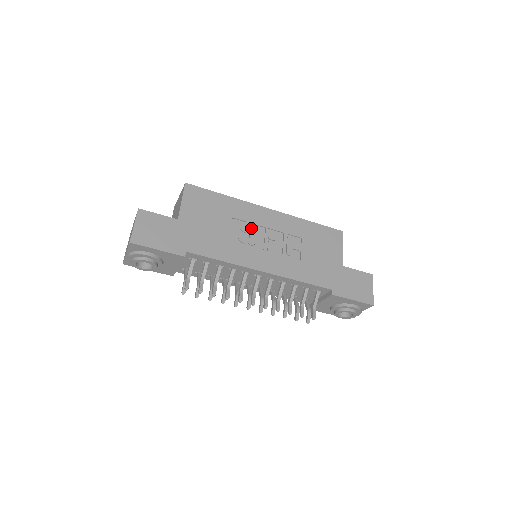
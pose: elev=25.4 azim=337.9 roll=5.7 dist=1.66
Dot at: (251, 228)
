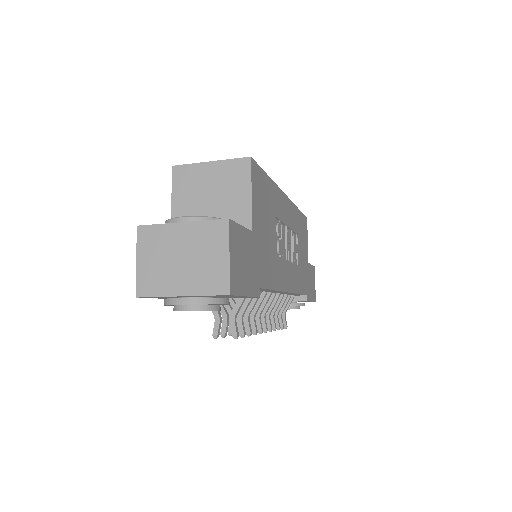
Dot at: (282, 230)
